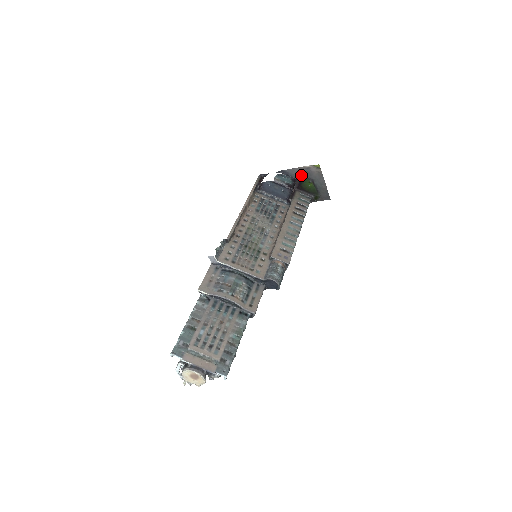
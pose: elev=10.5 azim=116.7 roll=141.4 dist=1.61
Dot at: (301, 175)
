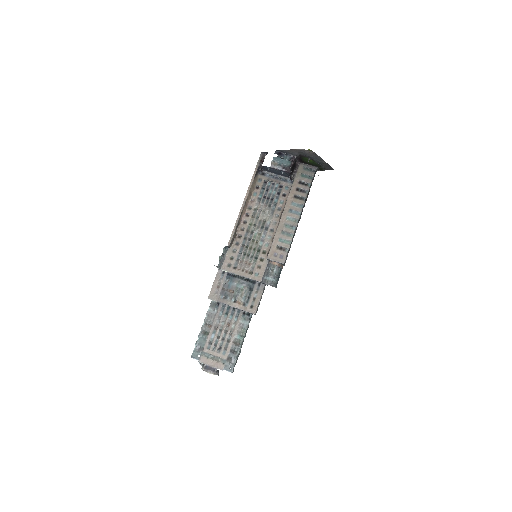
Dot at: (298, 154)
